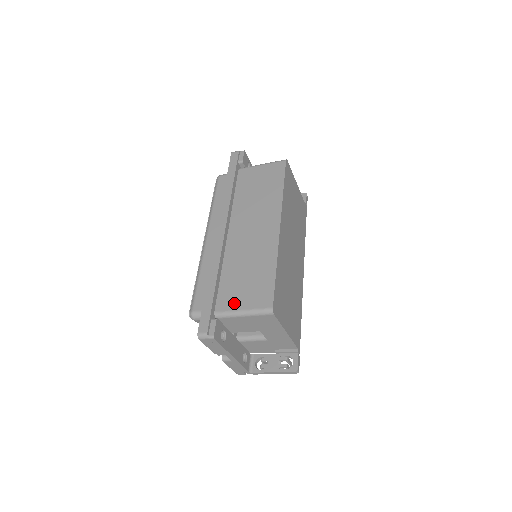
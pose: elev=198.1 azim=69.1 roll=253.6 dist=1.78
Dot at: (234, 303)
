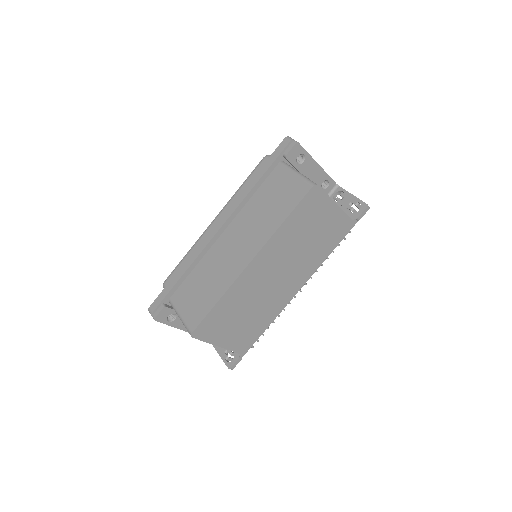
Dot at: (181, 304)
